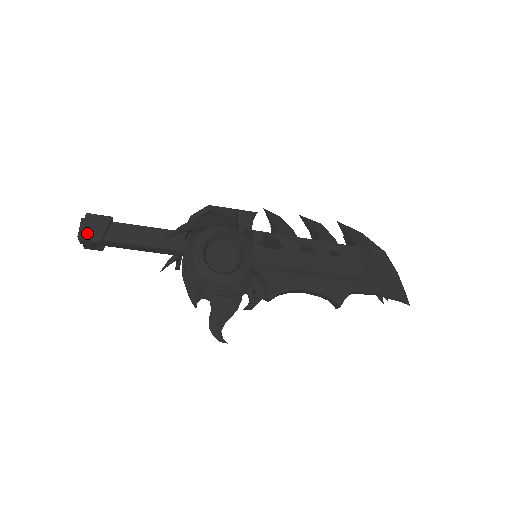
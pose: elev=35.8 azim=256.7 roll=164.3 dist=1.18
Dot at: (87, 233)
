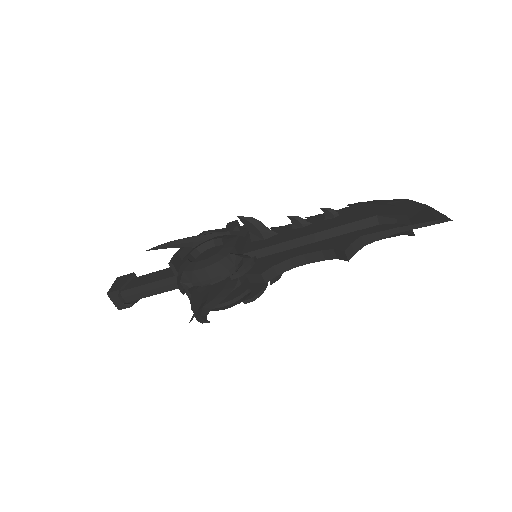
Dot at: (113, 288)
